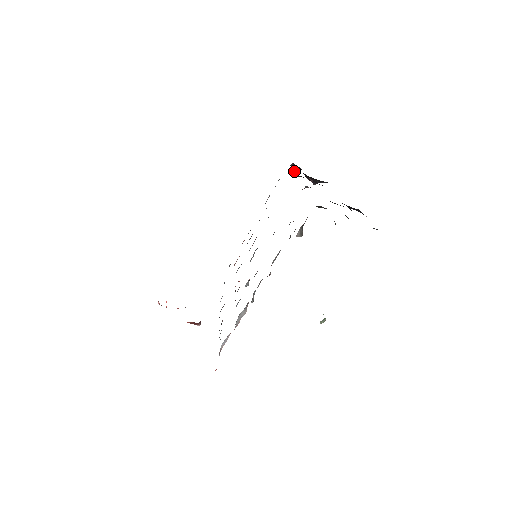
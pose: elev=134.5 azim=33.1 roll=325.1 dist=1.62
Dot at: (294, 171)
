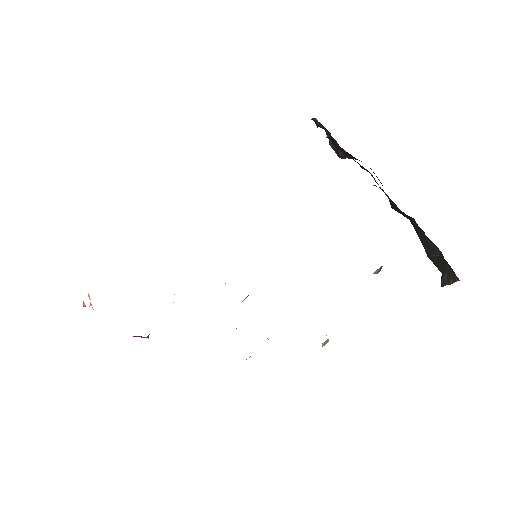
Dot at: occluded
